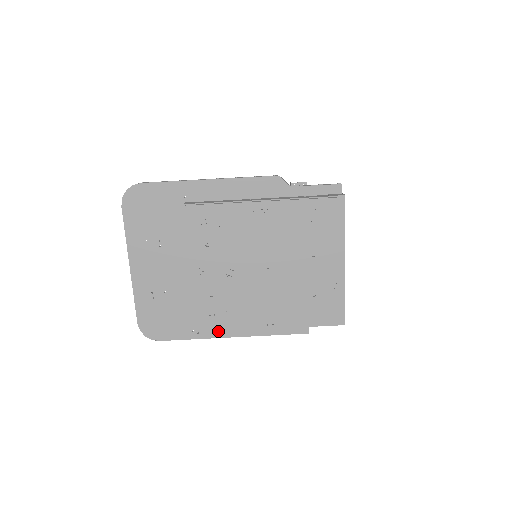
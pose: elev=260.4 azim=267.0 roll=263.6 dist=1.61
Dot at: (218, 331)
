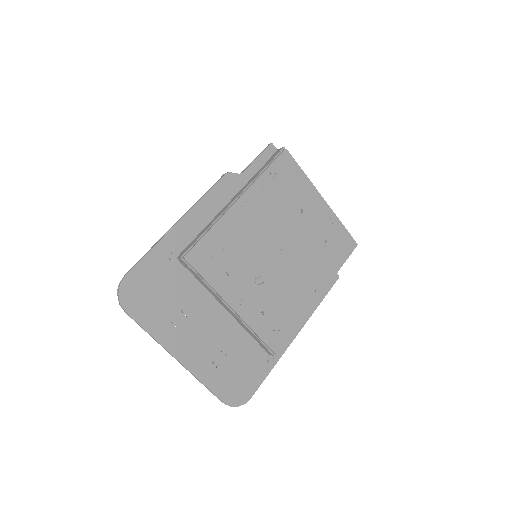
Dot at: (289, 337)
